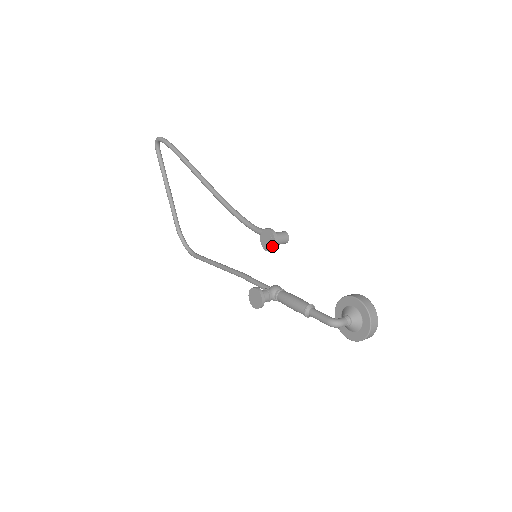
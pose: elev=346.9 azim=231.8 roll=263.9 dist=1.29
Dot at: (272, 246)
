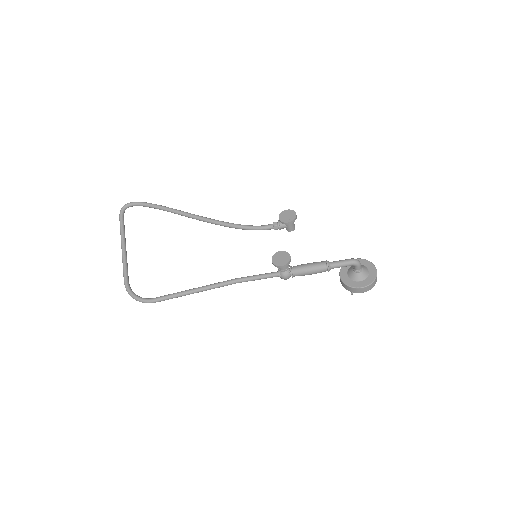
Dot at: (294, 217)
